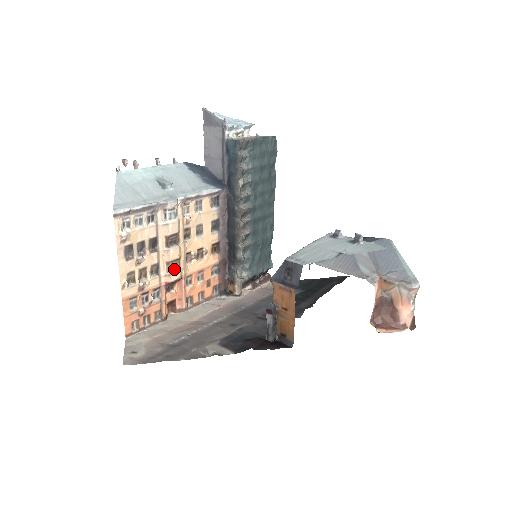
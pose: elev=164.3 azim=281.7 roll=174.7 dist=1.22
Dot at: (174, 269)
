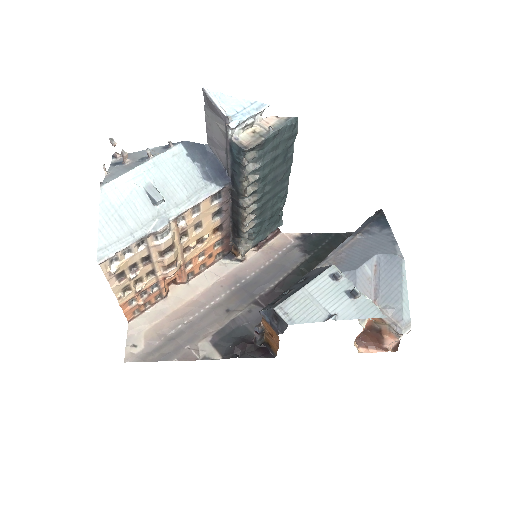
Dot at: (171, 267)
